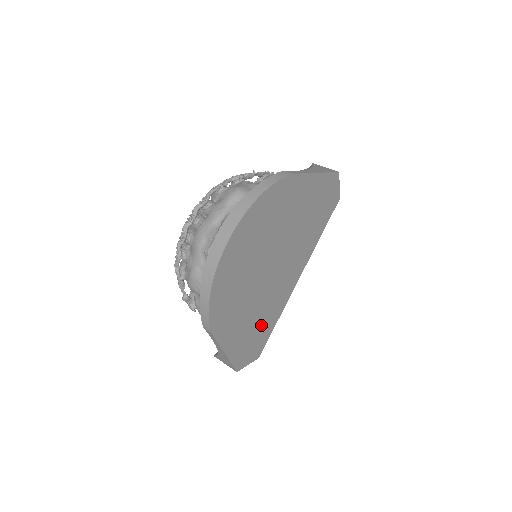
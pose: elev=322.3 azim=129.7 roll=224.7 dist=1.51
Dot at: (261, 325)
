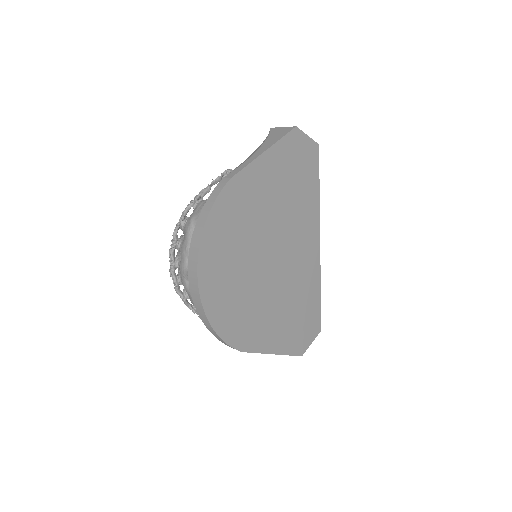
Dot at: (301, 308)
